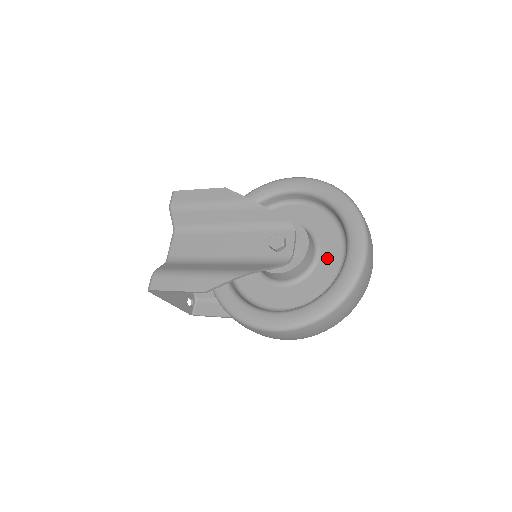
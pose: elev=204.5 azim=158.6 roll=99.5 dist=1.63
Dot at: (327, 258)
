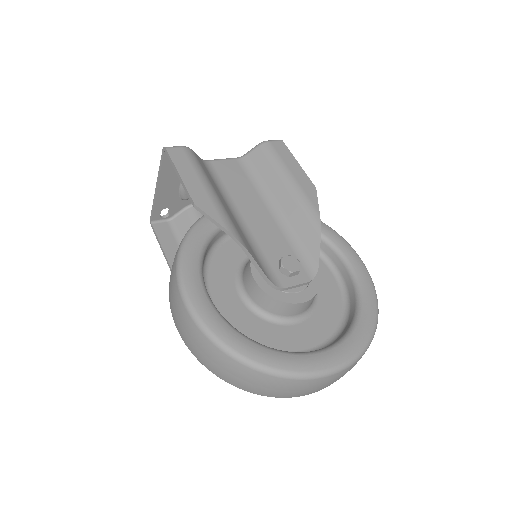
Dot at: (298, 333)
